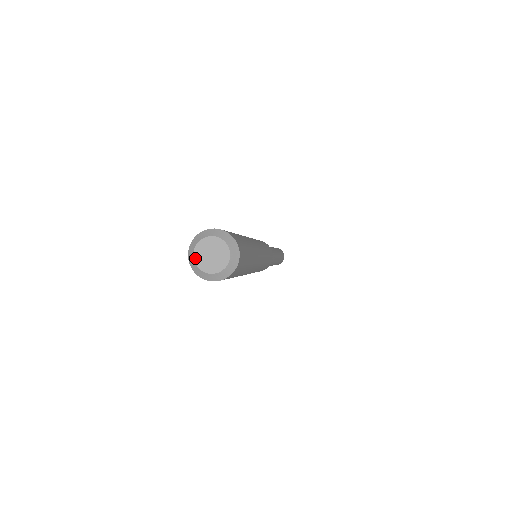
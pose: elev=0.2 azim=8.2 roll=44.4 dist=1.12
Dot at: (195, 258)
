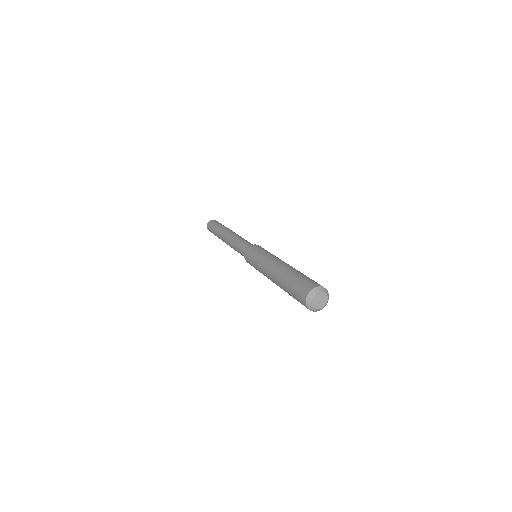
Dot at: (314, 296)
